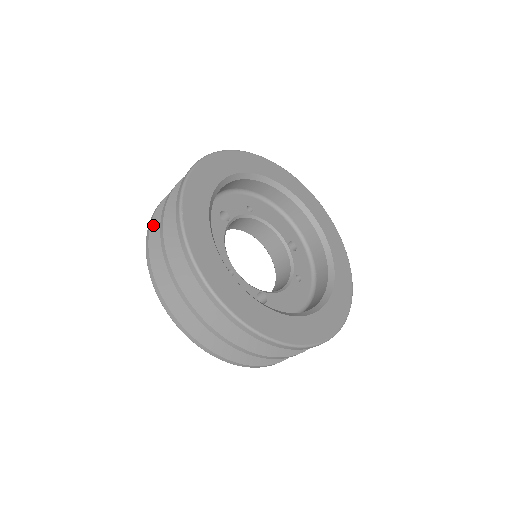
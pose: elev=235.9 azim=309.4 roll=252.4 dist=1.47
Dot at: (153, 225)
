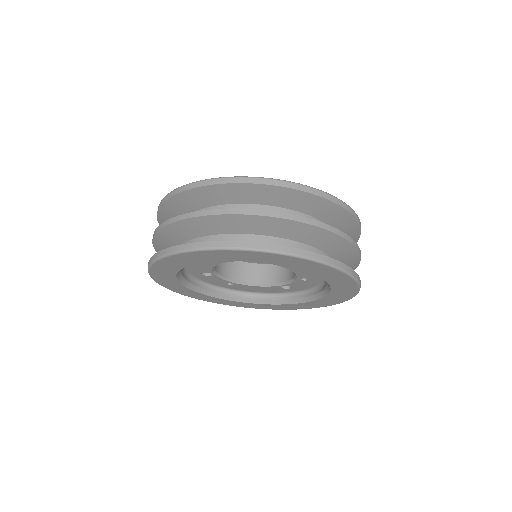
Dot at: occluded
